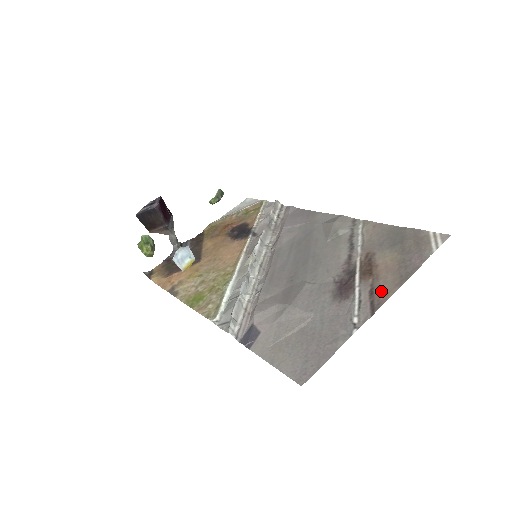
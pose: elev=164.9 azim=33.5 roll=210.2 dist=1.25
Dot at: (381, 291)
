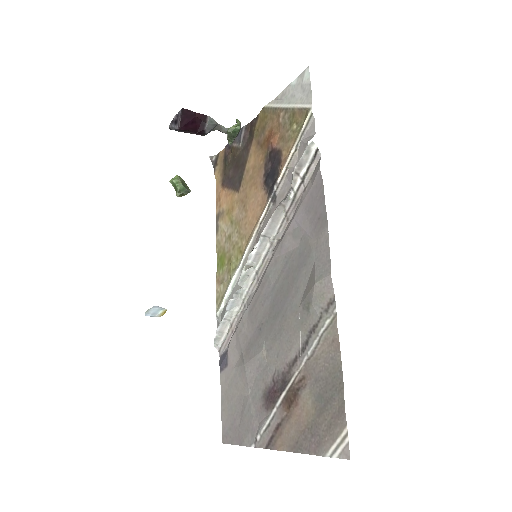
Dot at: (281, 436)
